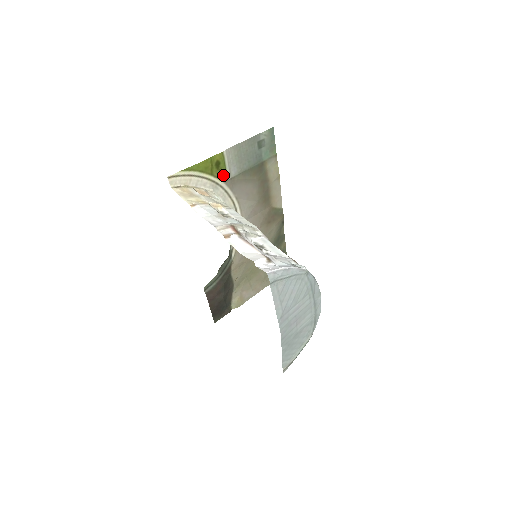
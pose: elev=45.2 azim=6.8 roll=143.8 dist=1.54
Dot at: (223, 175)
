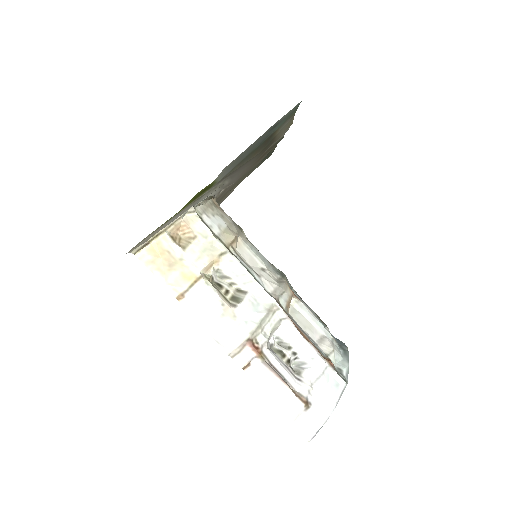
Dot at: (210, 187)
